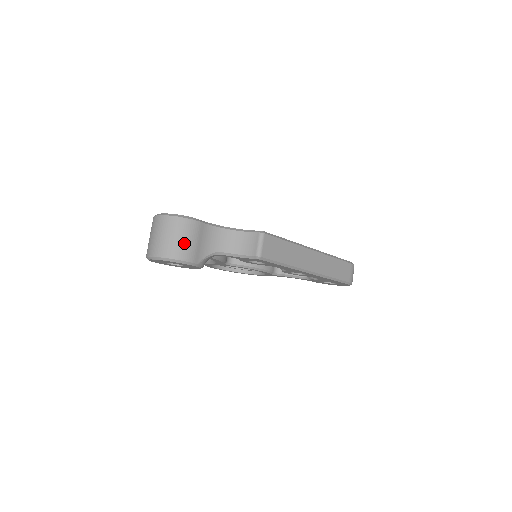
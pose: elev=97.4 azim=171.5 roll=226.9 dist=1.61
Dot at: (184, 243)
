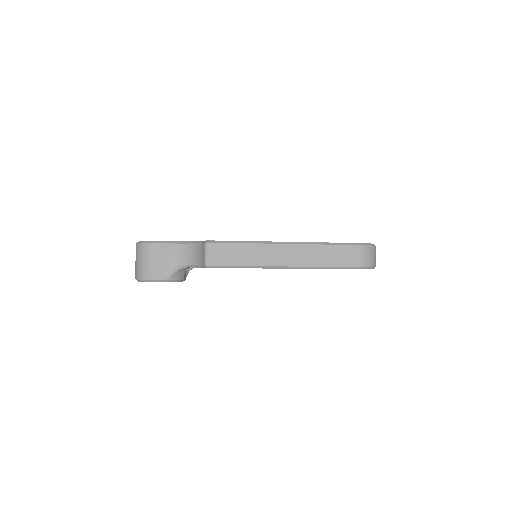
Dot at: (148, 265)
